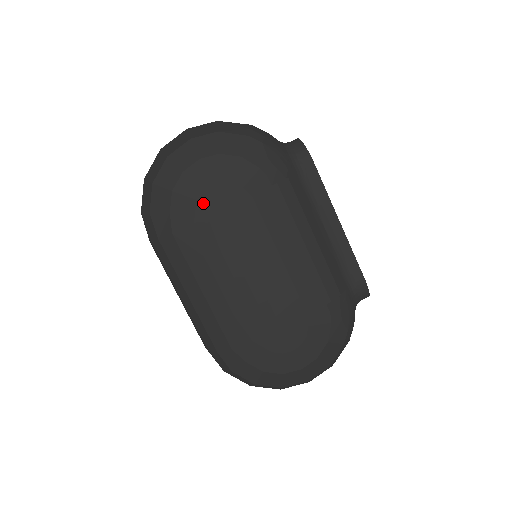
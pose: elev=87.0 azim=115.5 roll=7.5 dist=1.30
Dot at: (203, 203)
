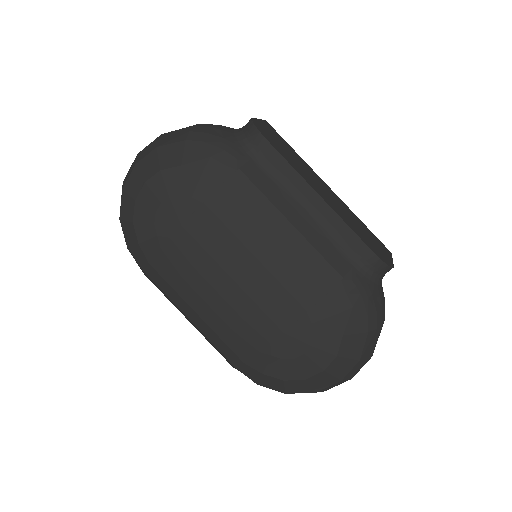
Dot at: (161, 225)
